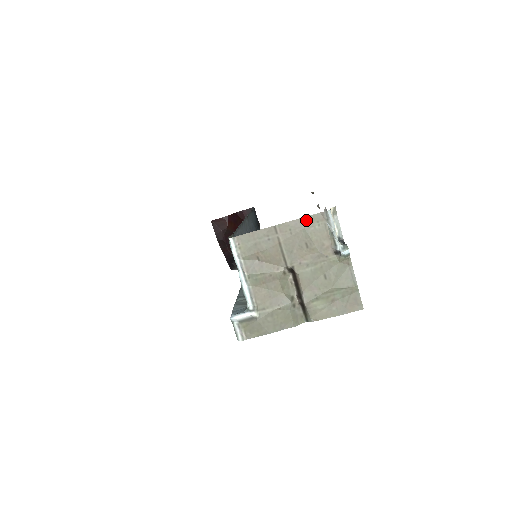
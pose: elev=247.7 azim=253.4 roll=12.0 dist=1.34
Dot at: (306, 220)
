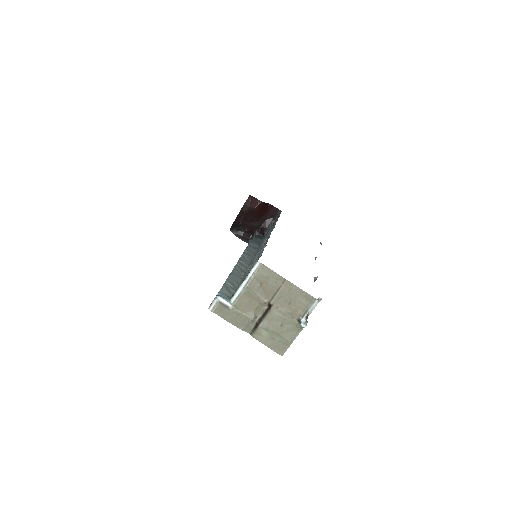
Dot at: (303, 292)
